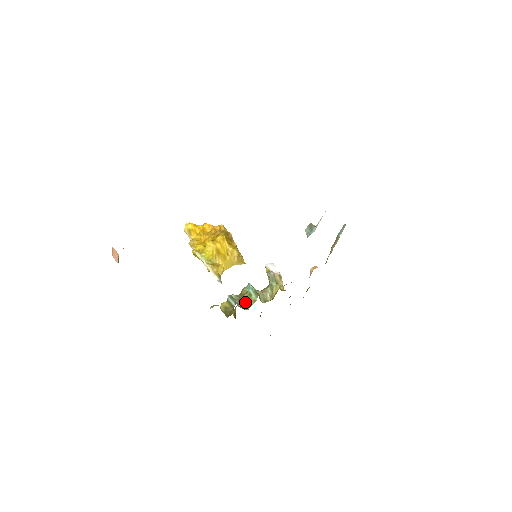
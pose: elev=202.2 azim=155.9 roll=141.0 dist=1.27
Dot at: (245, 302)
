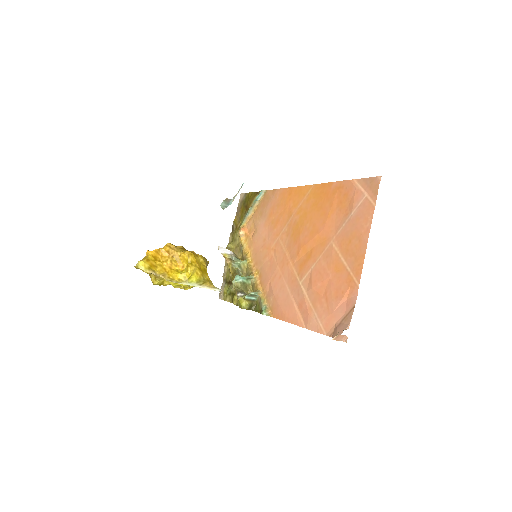
Dot at: (246, 290)
